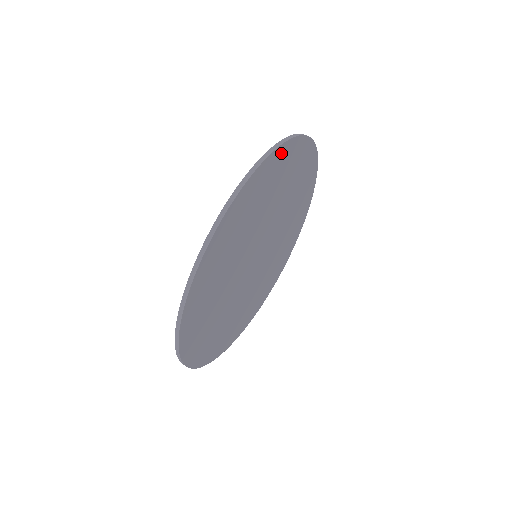
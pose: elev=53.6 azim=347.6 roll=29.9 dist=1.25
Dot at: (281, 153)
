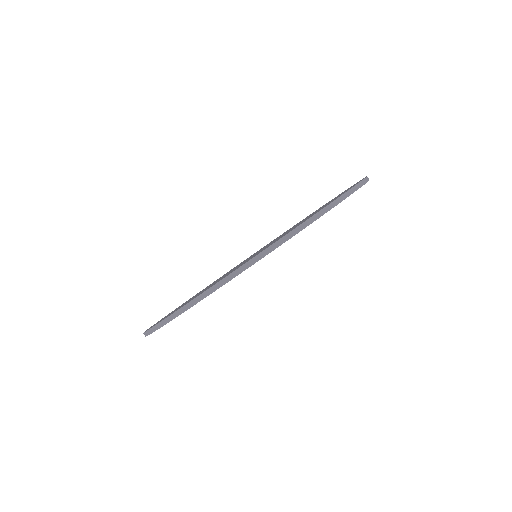
Dot at: occluded
